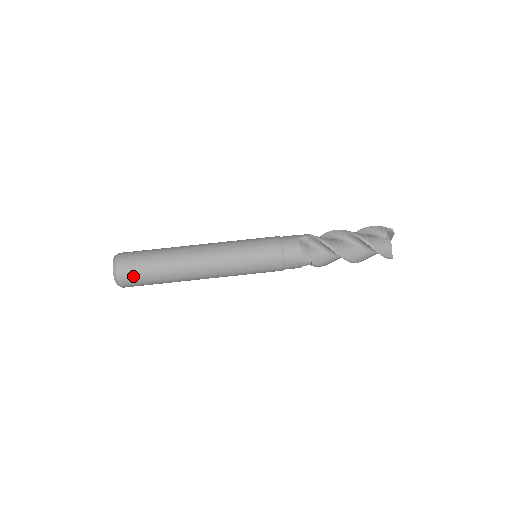
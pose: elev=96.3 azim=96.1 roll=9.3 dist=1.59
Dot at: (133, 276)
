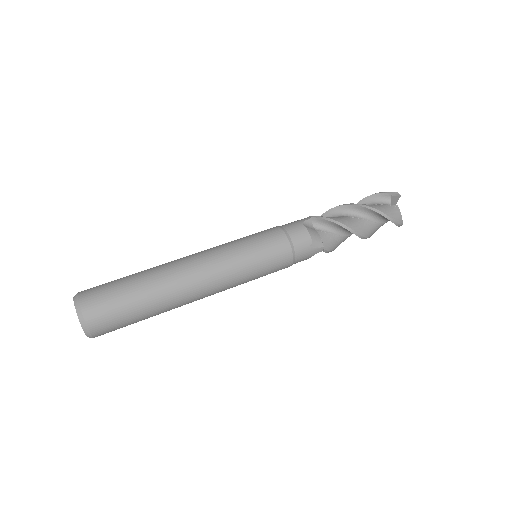
Dot at: (109, 317)
